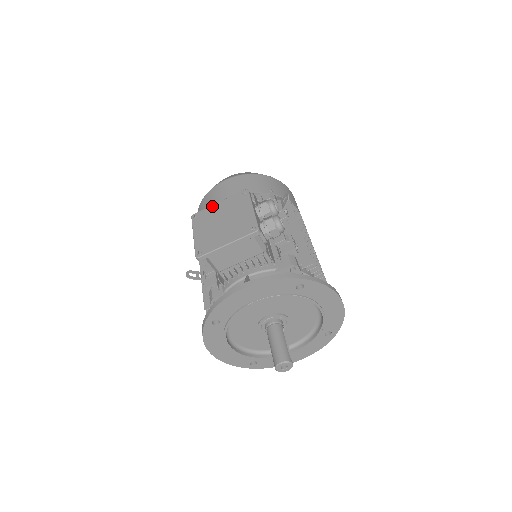
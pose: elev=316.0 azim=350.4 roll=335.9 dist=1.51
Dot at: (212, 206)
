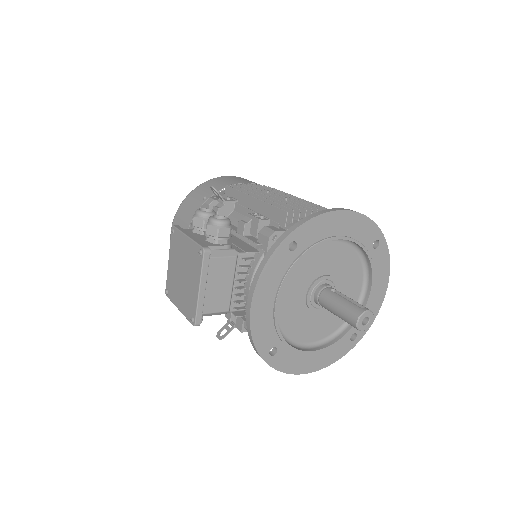
Dot at: (168, 270)
